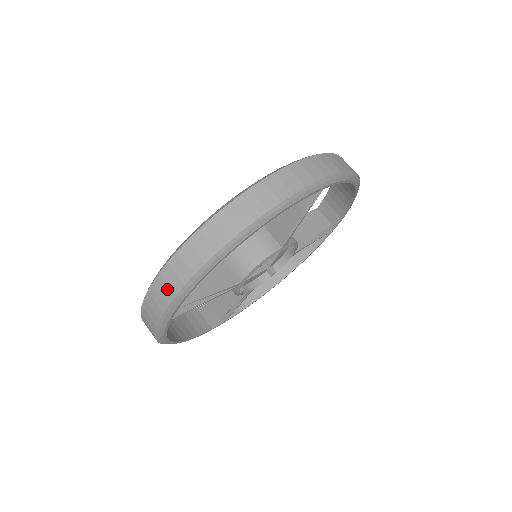
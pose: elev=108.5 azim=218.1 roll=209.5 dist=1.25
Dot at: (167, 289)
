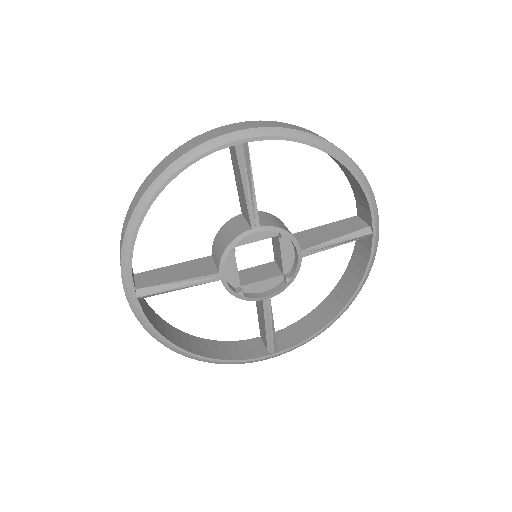
Dot at: (275, 124)
